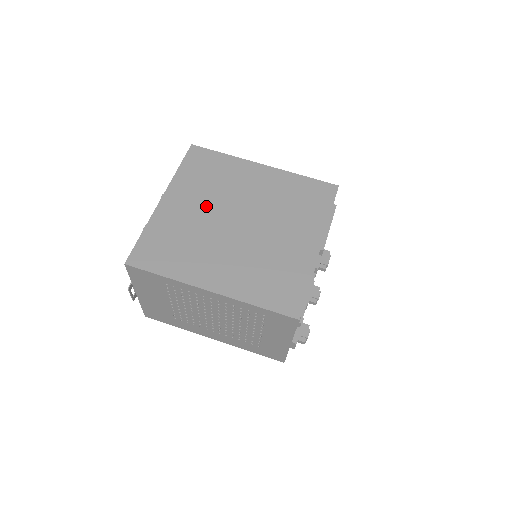
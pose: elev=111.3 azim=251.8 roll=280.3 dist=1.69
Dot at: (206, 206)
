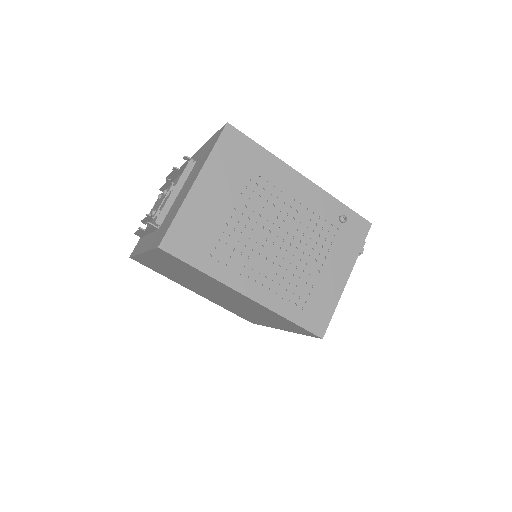
Dot at: (185, 276)
